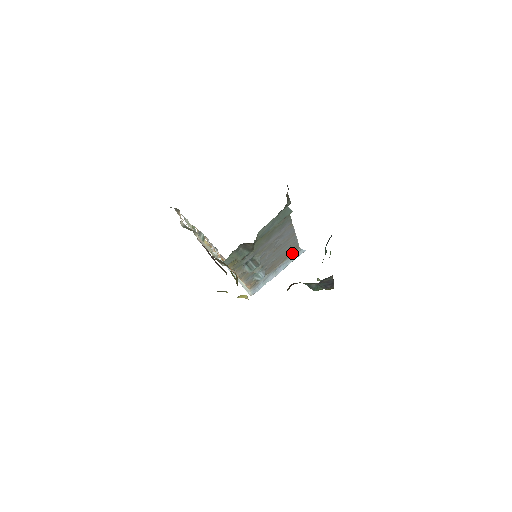
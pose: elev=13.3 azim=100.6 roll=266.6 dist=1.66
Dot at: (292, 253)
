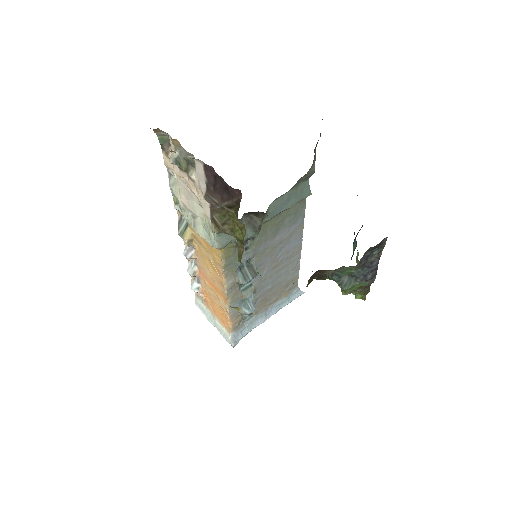
Dot at: (288, 291)
